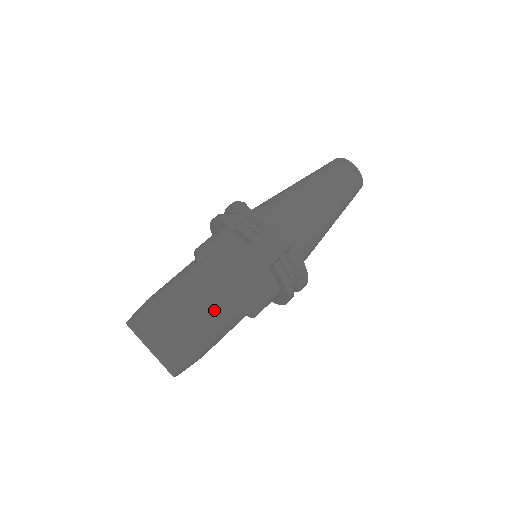
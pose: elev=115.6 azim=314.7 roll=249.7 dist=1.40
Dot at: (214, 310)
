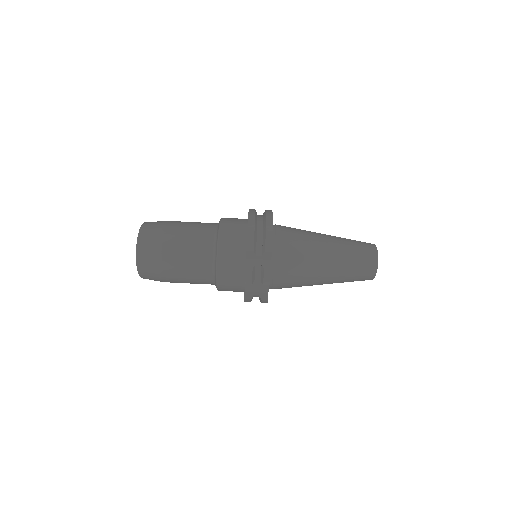
Dot at: (192, 281)
